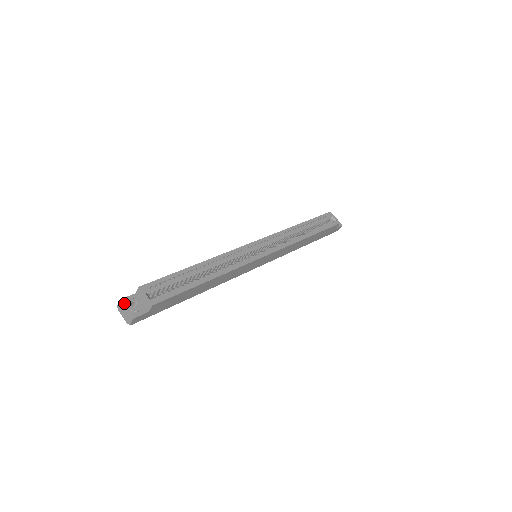
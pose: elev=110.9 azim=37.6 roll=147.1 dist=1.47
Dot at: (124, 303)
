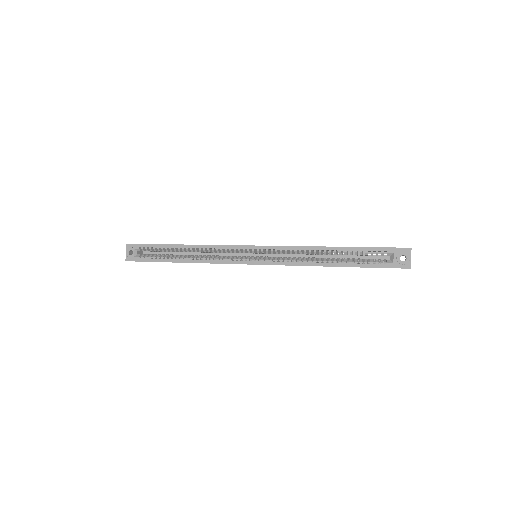
Dot at: (127, 248)
